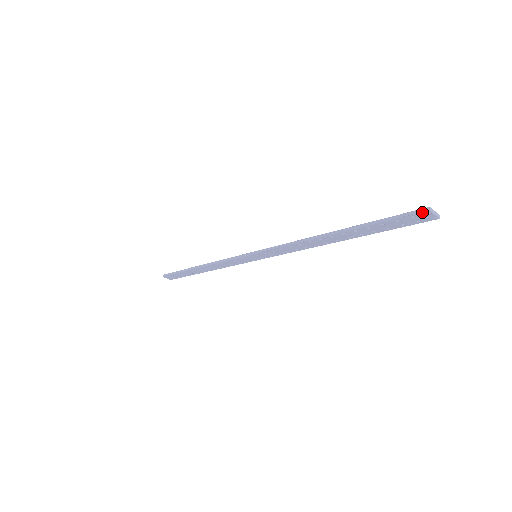
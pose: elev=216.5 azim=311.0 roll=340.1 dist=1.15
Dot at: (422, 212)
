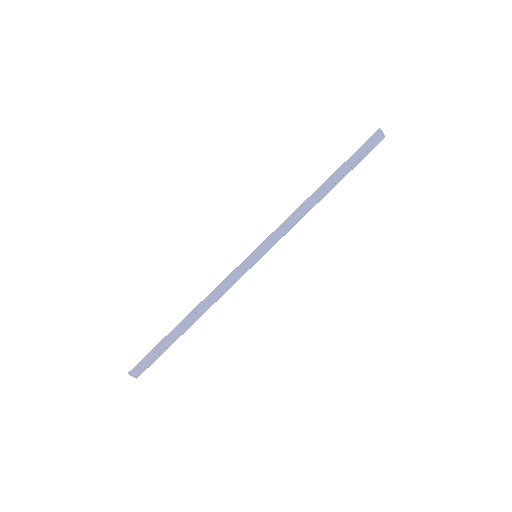
Dot at: (377, 132)
